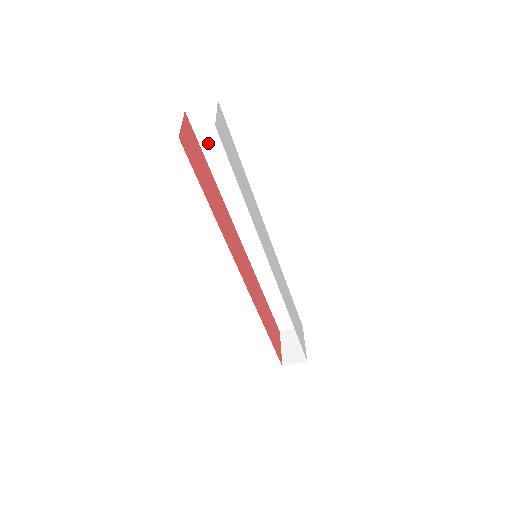
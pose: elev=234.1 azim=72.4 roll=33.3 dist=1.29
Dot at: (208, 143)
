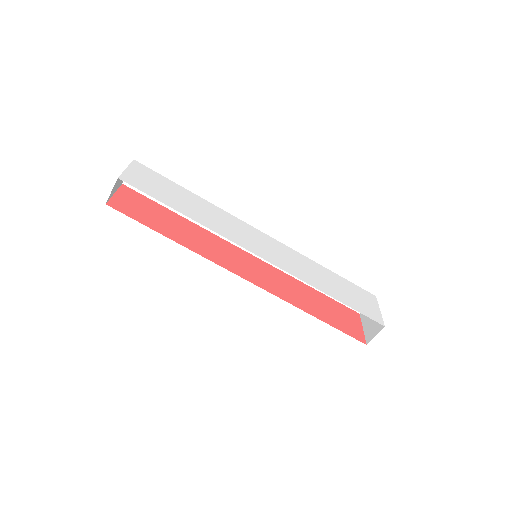
Dot at: occluded
